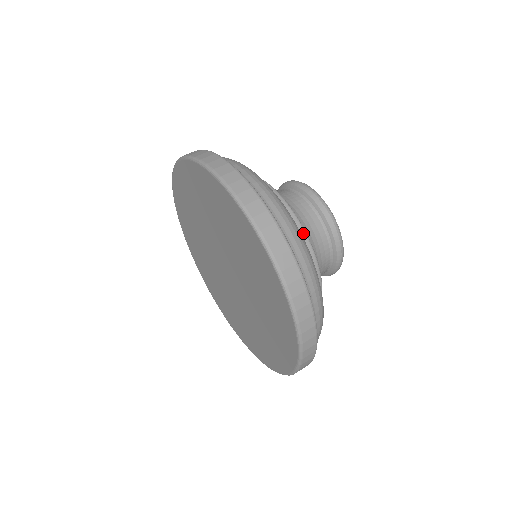
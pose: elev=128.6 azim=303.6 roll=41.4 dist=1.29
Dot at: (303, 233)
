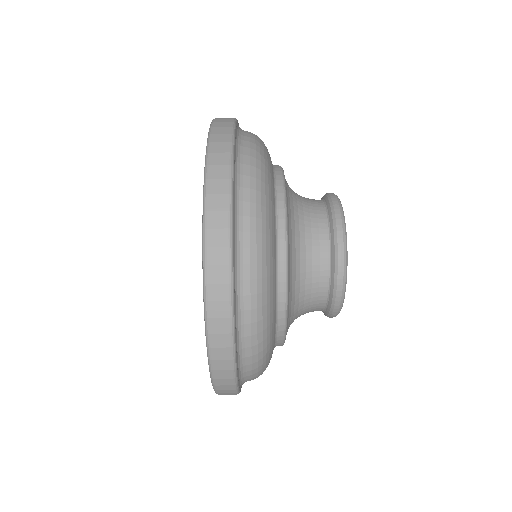
Dot at: (283, 306)
